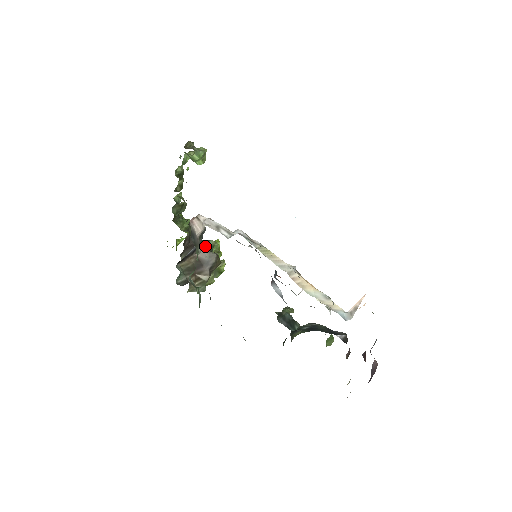
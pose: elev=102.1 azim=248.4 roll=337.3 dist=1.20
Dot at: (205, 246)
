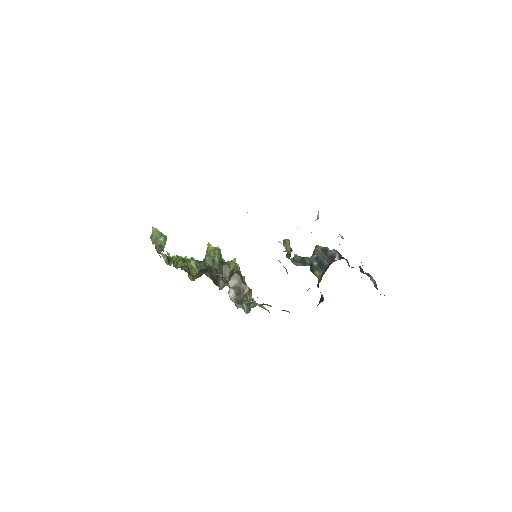
Dot at: (217, 265)
